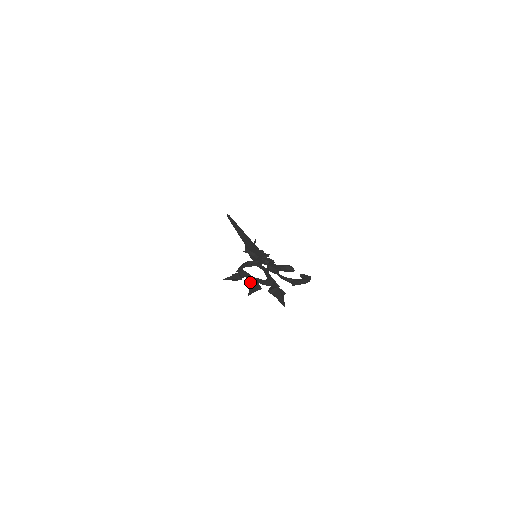
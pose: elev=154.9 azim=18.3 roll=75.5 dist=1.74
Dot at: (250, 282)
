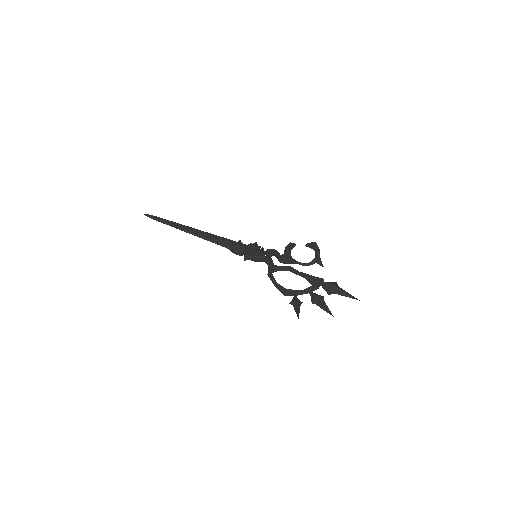
Dot at: (314, 300)
